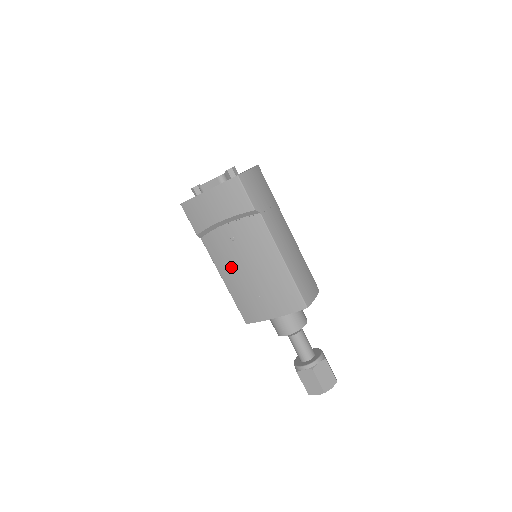
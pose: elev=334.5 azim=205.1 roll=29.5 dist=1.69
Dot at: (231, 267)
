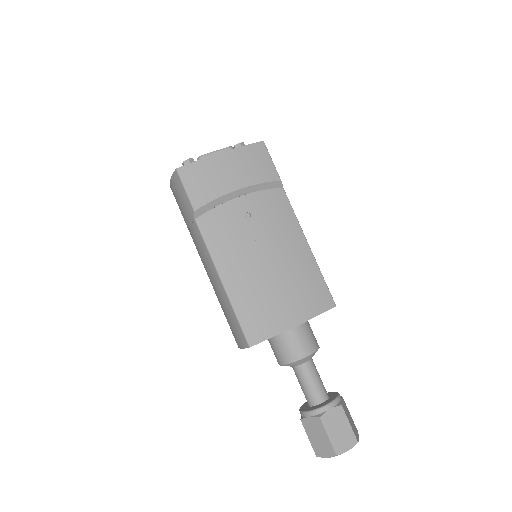
Dot at: (240, 255)
